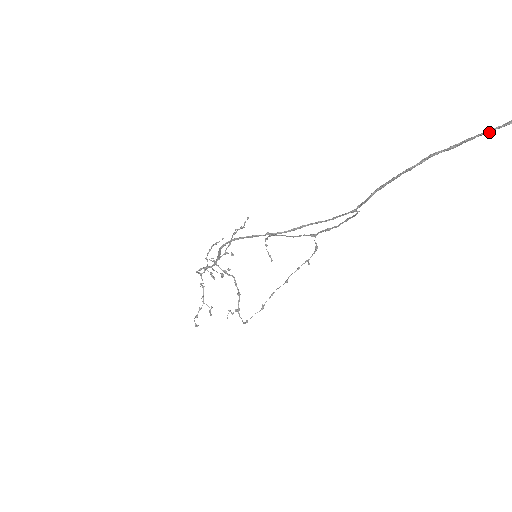
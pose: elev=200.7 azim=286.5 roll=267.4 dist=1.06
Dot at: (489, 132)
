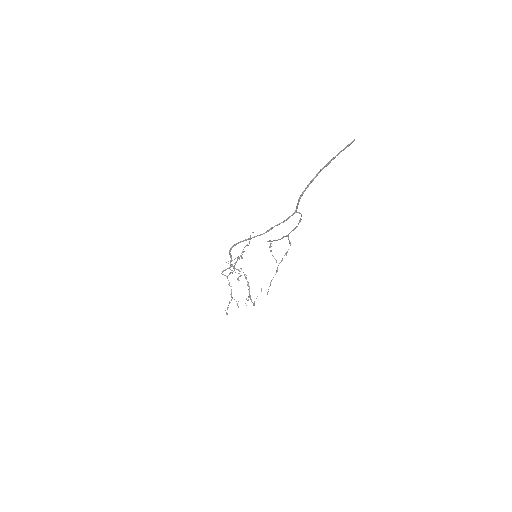
Dot at: occluded
